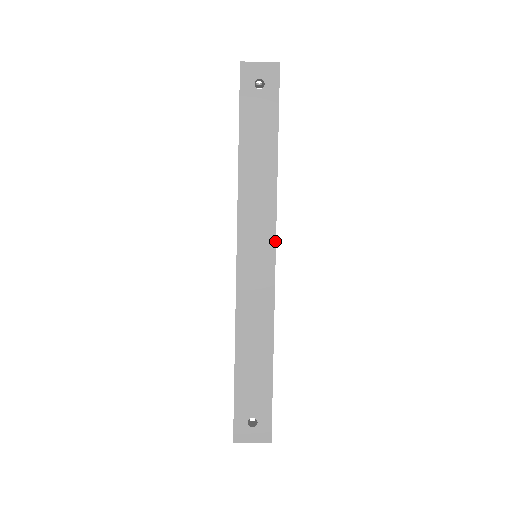
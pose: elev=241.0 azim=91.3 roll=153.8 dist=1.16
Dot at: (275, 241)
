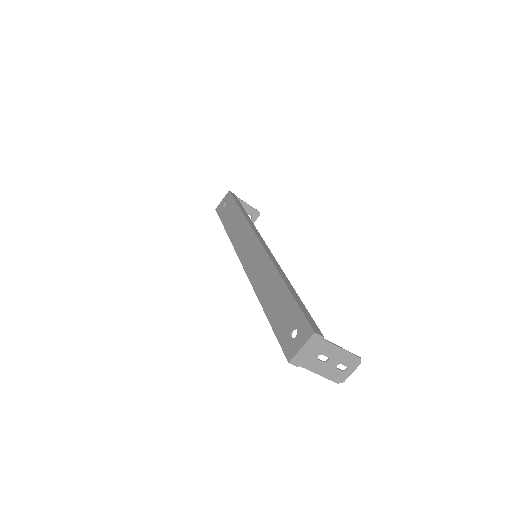
Dot at: (256, 236)
